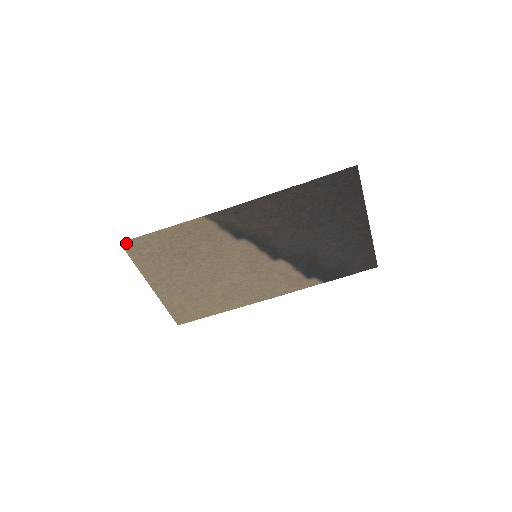
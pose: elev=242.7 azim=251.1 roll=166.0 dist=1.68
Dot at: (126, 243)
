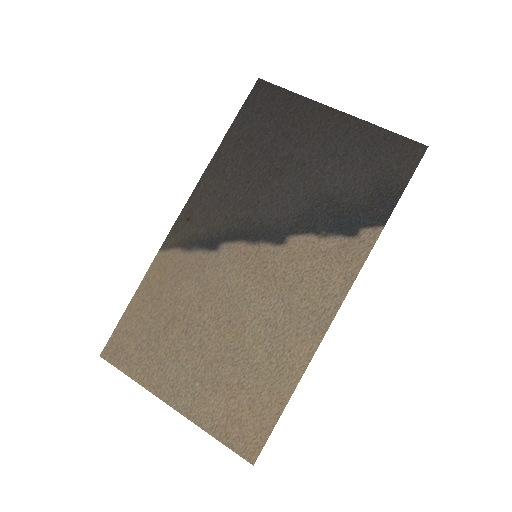
Dot at: (106, 351)
